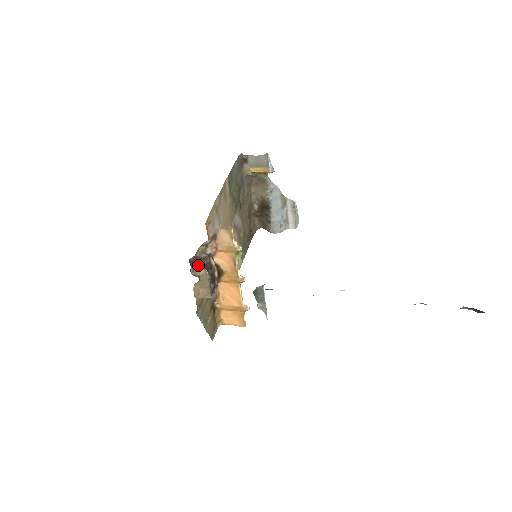
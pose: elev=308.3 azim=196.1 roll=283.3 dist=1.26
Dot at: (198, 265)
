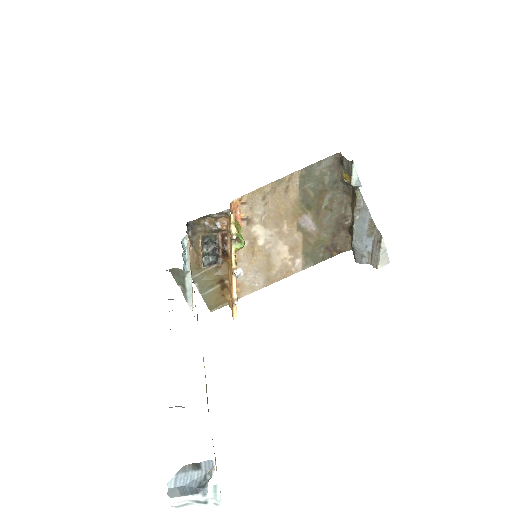
Dot at: (199, 231)
